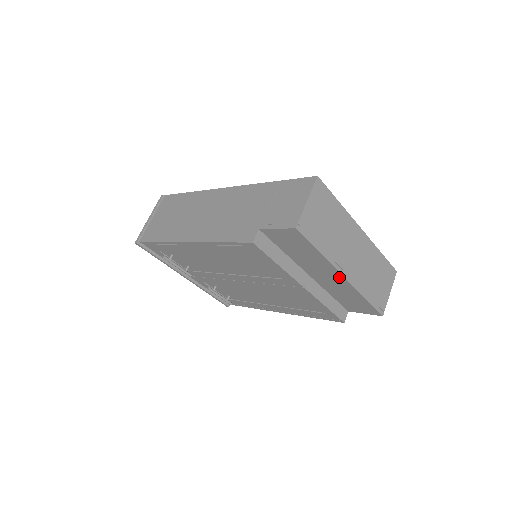
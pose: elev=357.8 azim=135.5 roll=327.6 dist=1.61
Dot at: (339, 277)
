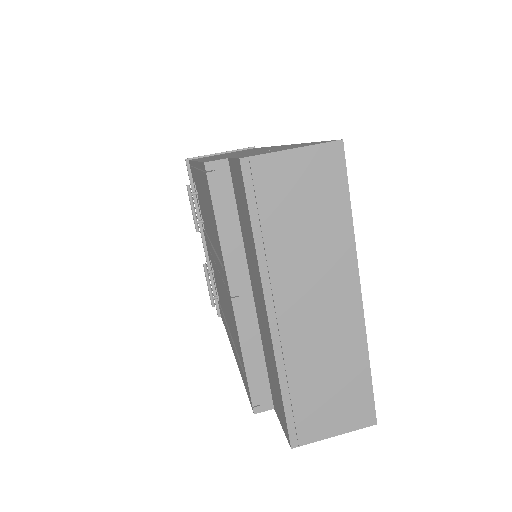
Dot at: (265, 312)
